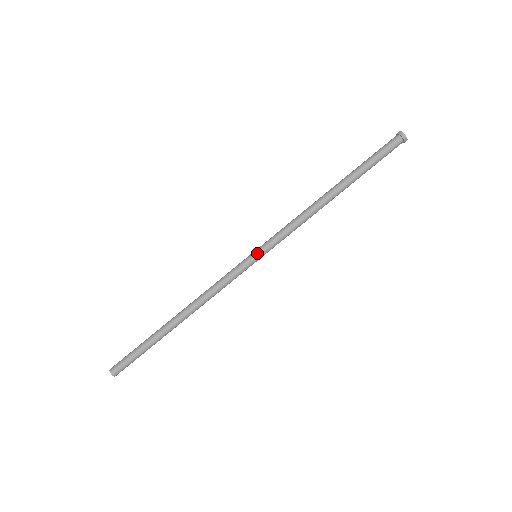
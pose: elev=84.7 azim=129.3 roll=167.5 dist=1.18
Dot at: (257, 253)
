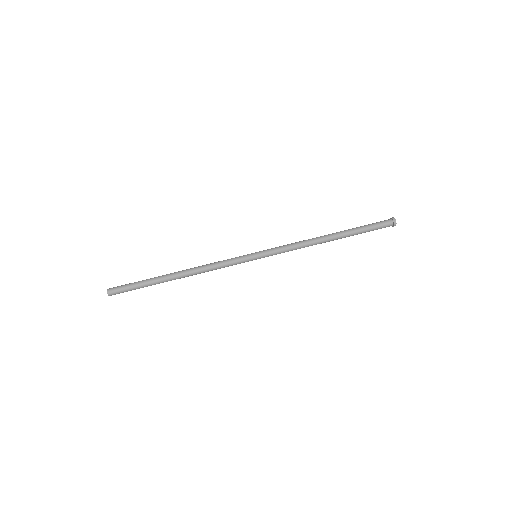
Dot at: (259, 256)
